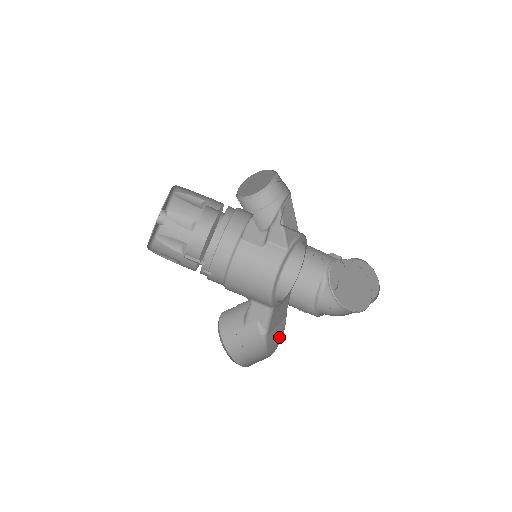
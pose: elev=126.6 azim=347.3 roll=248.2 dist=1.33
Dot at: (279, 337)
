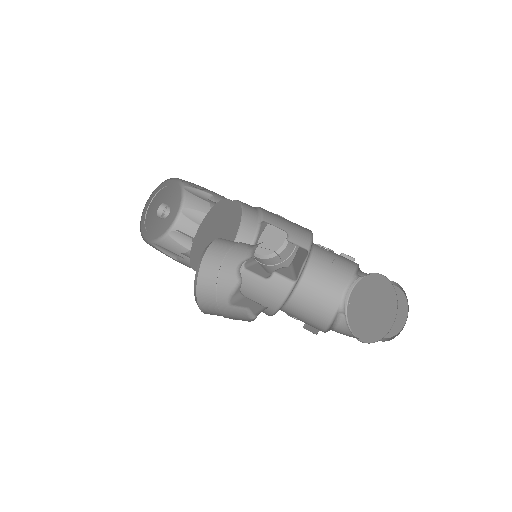
Dot at: occluded
